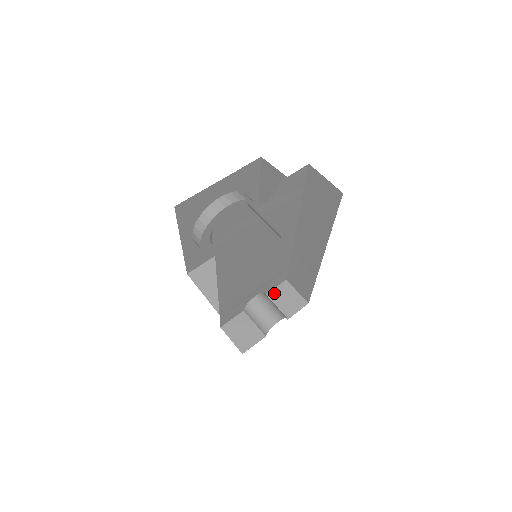
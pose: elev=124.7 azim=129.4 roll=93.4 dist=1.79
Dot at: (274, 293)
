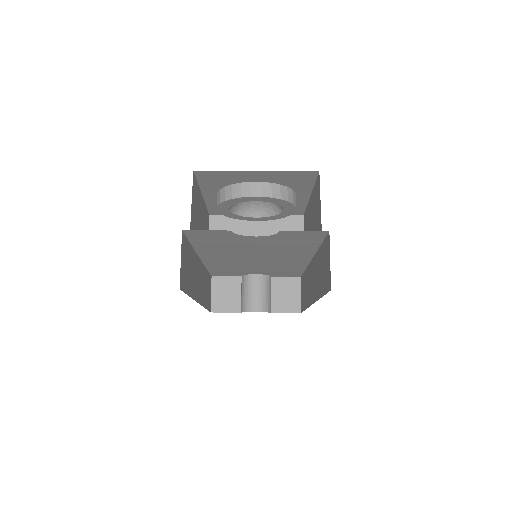
Dot at: (280, 281)
